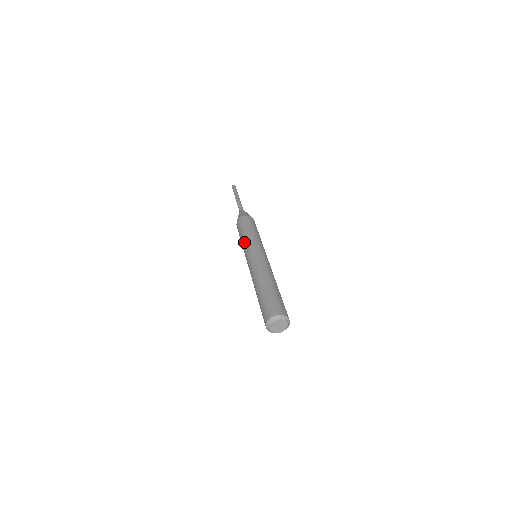
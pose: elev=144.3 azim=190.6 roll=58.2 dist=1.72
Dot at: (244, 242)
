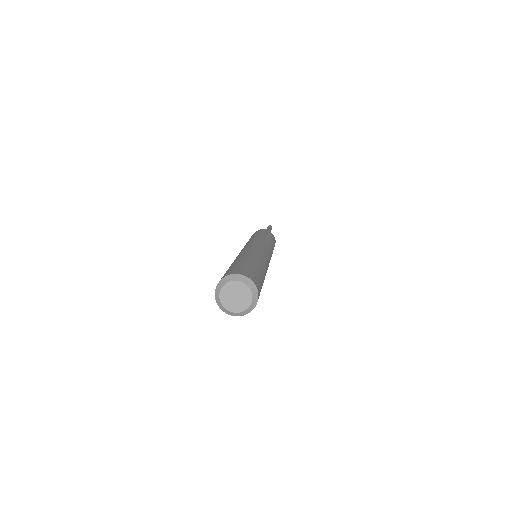
Dot at: (255, 237)
